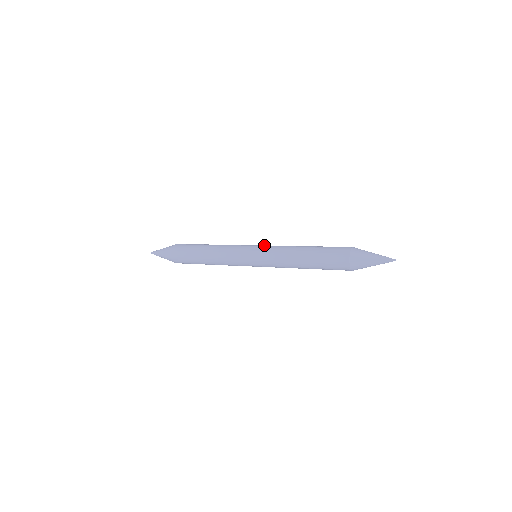
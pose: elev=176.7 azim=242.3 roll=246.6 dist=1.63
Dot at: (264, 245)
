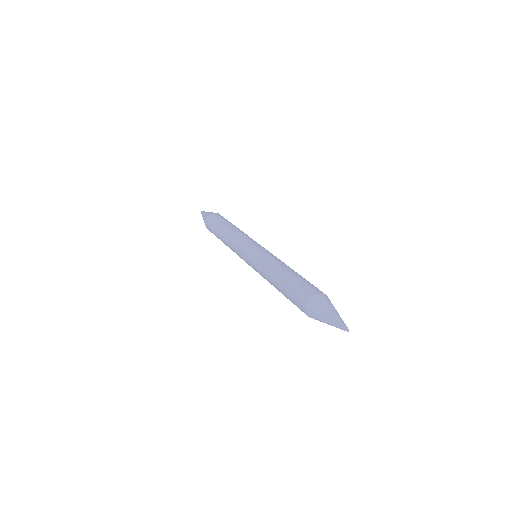
Dot at: (265, 249)
